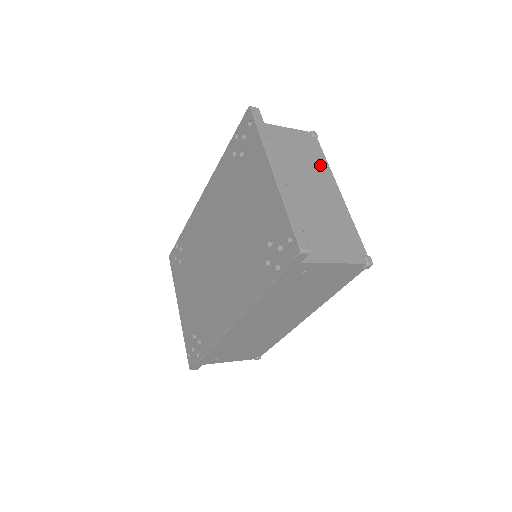
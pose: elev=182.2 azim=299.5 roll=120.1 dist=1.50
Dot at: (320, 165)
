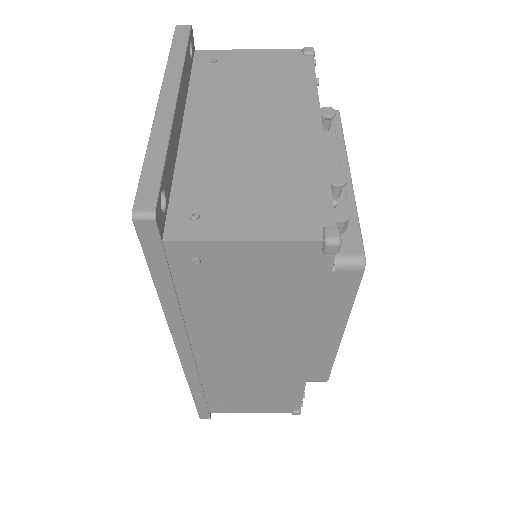
Dot at: (298, 91)
